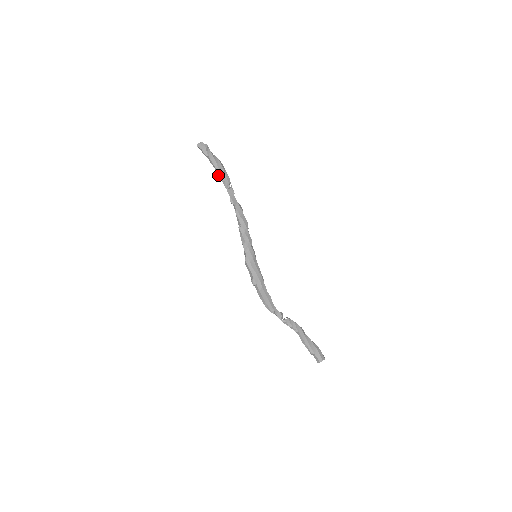
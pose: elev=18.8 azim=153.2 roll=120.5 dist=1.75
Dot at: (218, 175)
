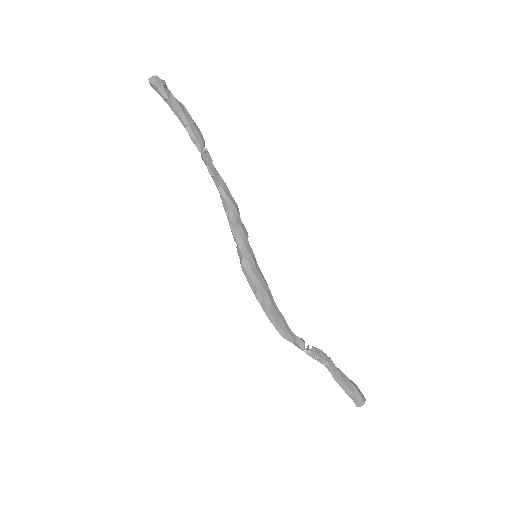
Dot at: (186, 130)
